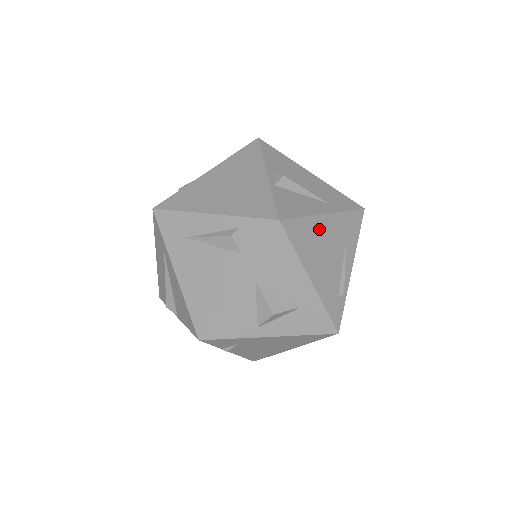
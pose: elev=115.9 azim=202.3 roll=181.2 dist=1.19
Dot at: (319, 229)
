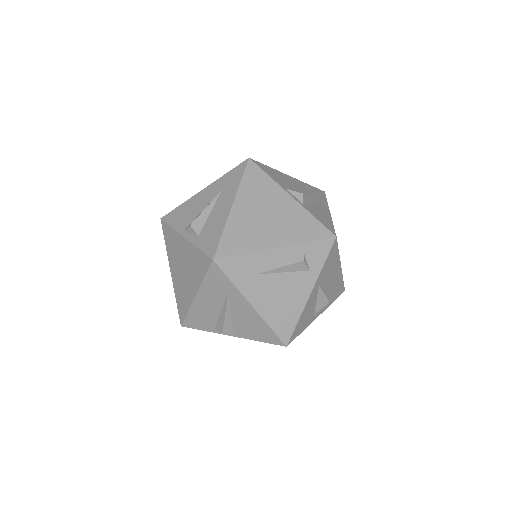
Dot at: occluded
